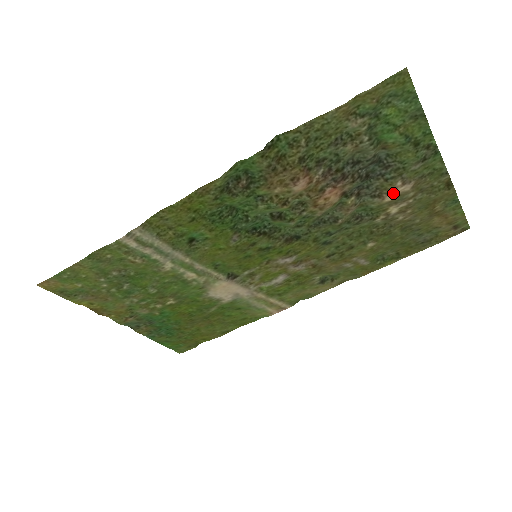
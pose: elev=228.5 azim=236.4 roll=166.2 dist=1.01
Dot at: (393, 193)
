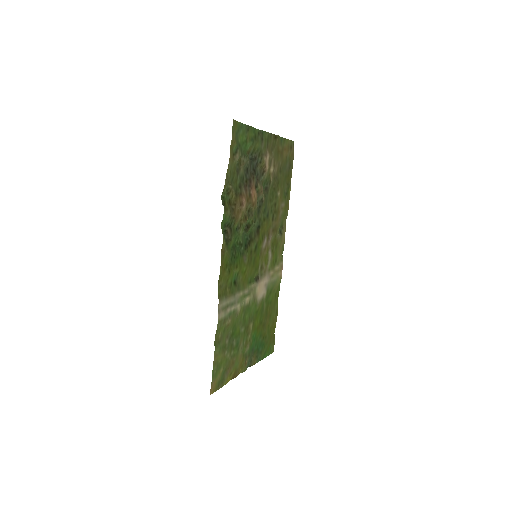
Dot at: (267, 164)
